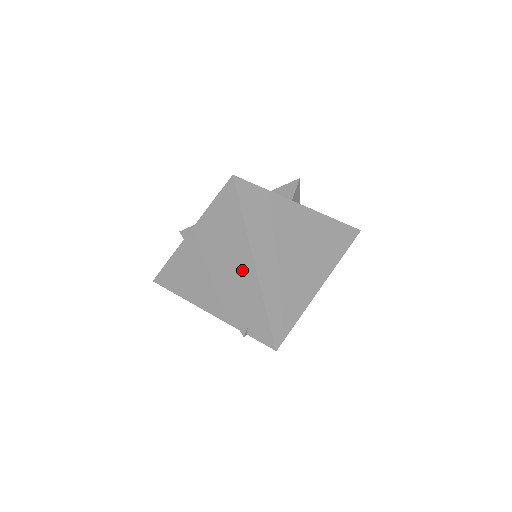
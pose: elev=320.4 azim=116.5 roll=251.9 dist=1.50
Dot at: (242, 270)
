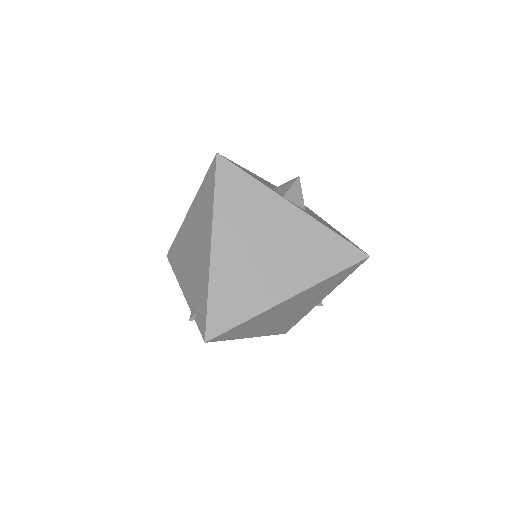
Dot at: (204, 251)
